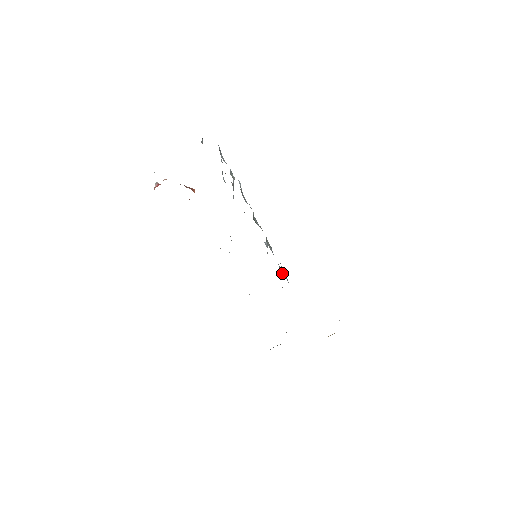
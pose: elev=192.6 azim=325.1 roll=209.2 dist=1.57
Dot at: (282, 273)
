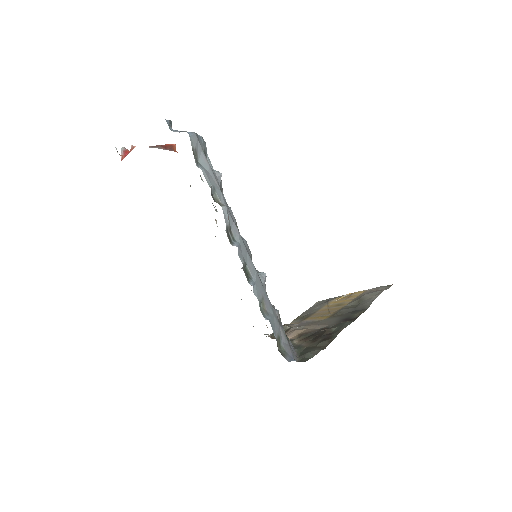
Dot at: (278, 346)
